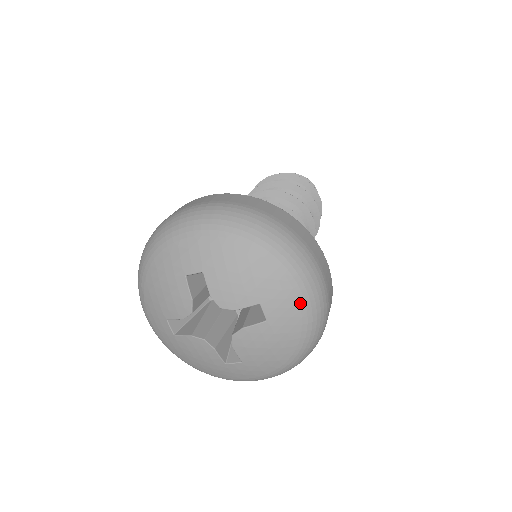
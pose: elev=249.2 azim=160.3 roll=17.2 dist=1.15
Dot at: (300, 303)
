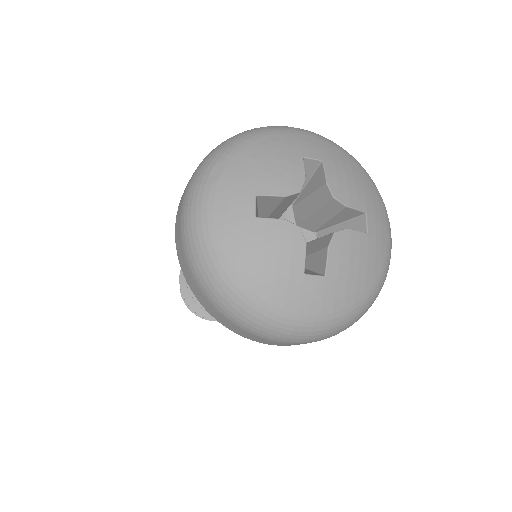
Dot at: (388, 237)
